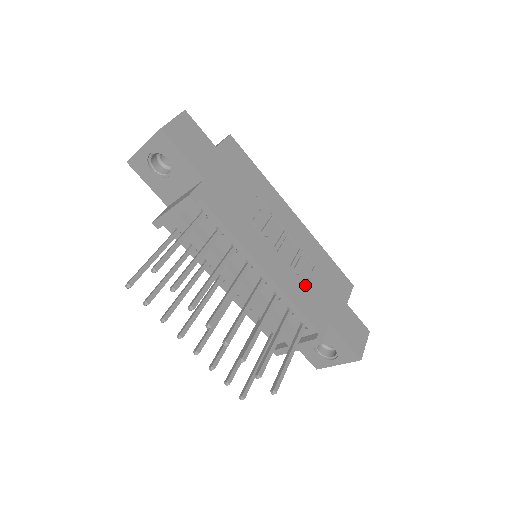
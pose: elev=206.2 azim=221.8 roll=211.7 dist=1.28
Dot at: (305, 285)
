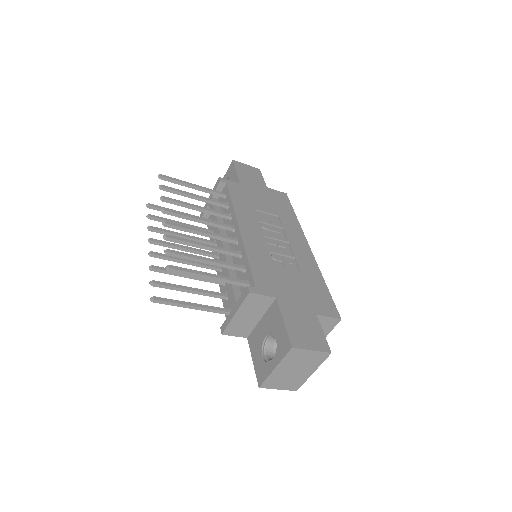
Dot at: (274, 266)
